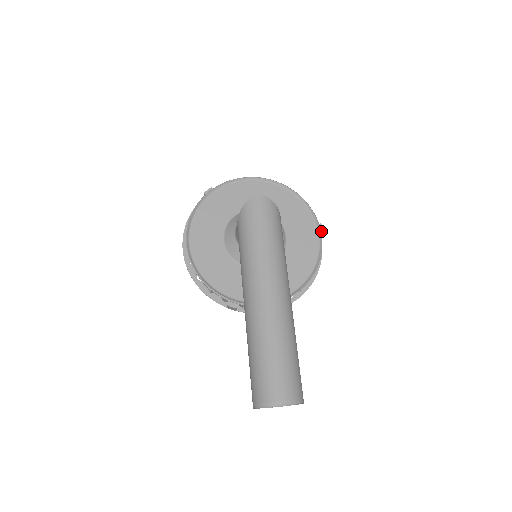
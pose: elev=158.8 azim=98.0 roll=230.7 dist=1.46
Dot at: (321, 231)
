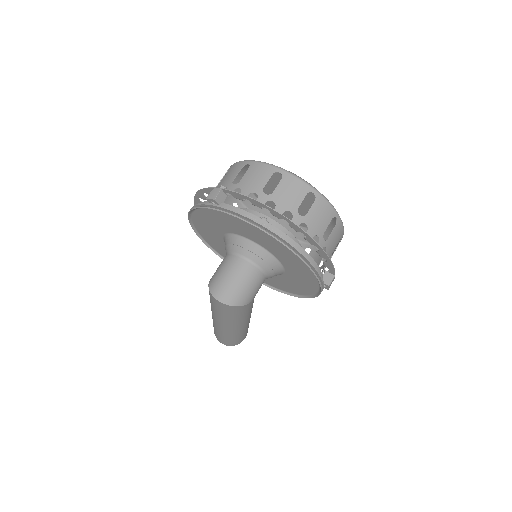
Dot at: (326, 288)
